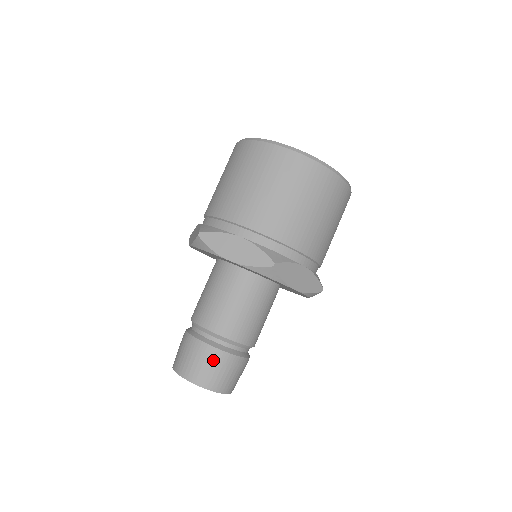
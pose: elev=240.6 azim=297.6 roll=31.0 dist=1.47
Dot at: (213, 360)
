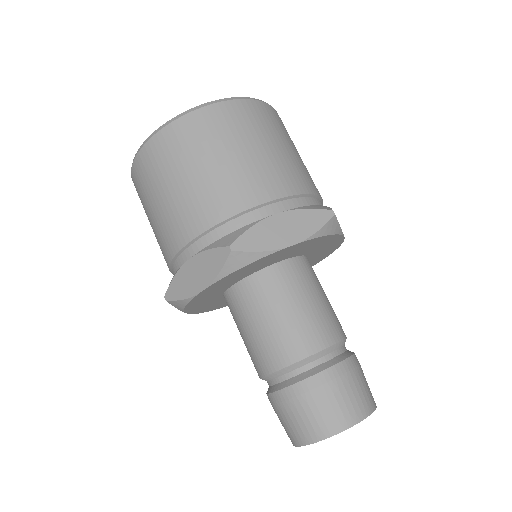
Dot at: (303, 400)
